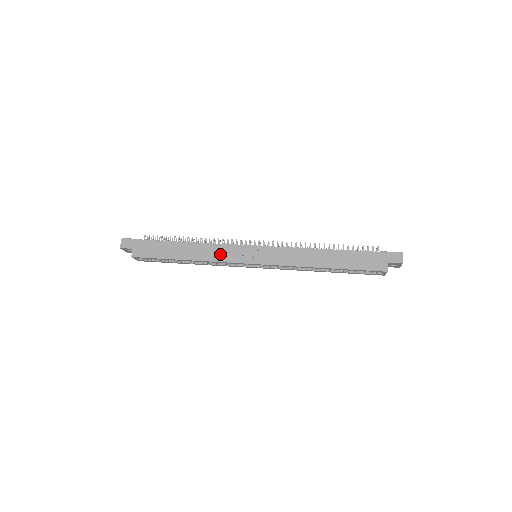
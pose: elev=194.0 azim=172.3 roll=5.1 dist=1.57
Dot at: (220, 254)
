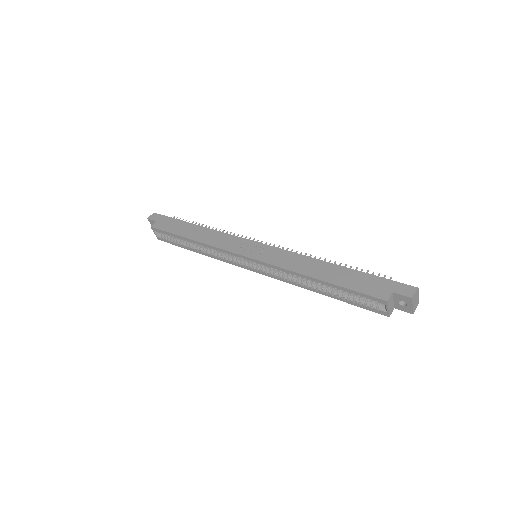
Dot at: (222, 241)
